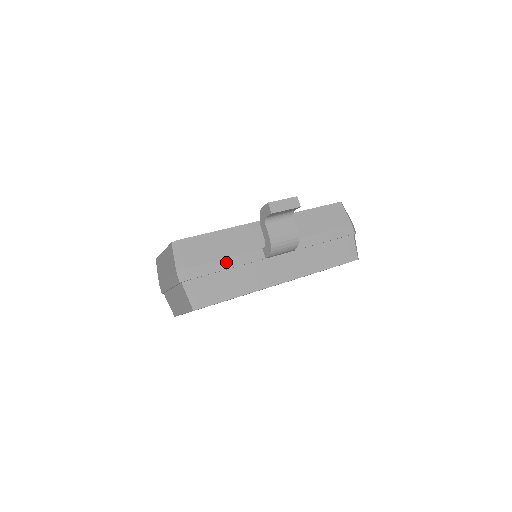
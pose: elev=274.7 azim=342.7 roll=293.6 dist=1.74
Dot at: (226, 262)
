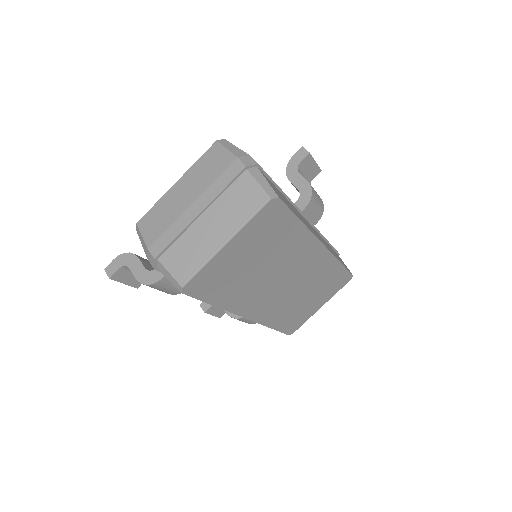
Dot at: occluded
